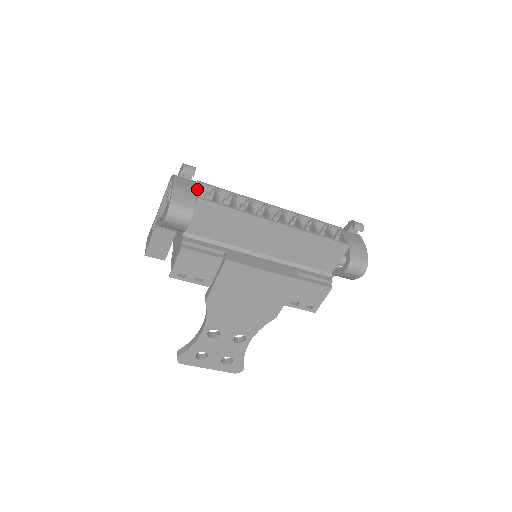
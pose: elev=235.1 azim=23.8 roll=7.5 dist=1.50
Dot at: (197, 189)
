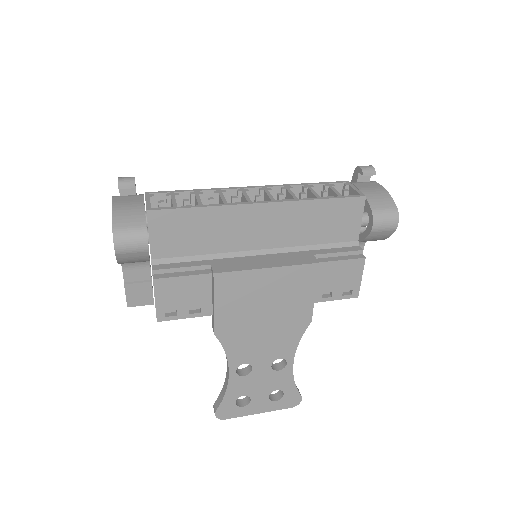
Dot at: occluded
